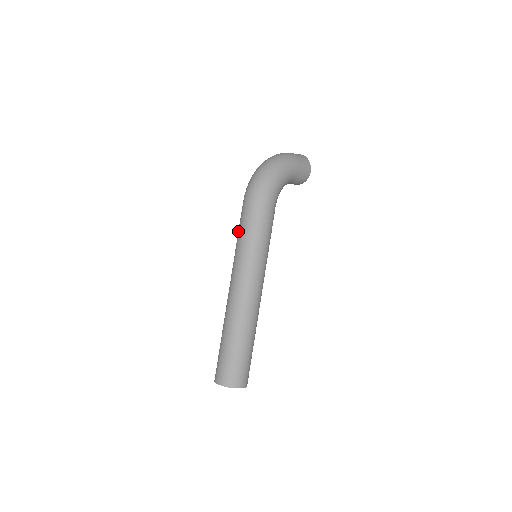
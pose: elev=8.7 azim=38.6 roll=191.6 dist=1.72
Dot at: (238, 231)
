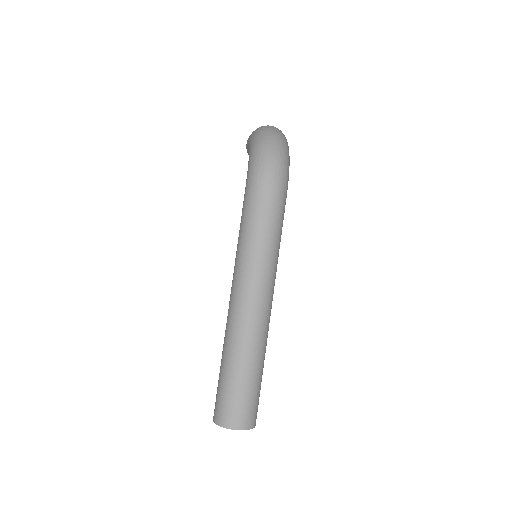
Dot at: (249, 225)
